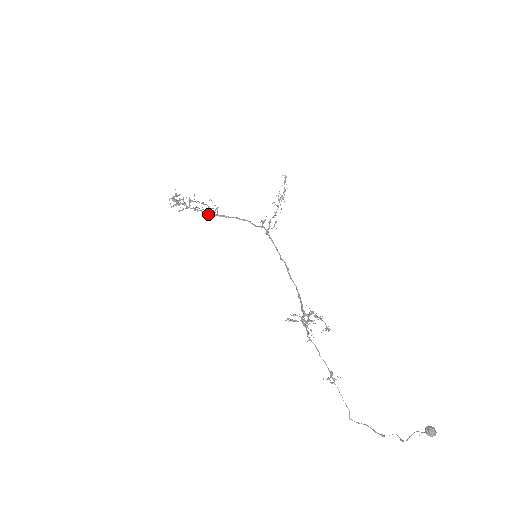
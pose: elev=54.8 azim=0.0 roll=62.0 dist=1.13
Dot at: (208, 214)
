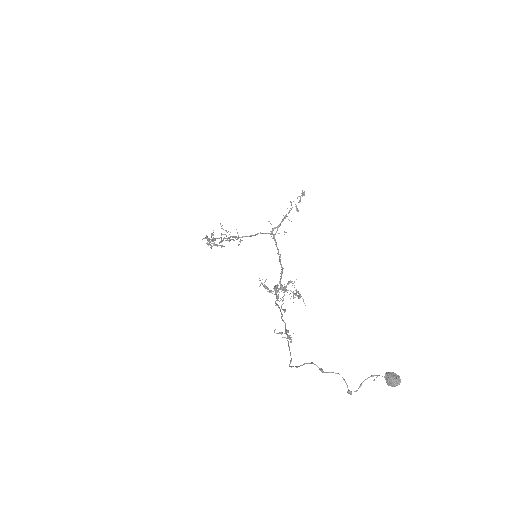
Dot at: (229, 238)
